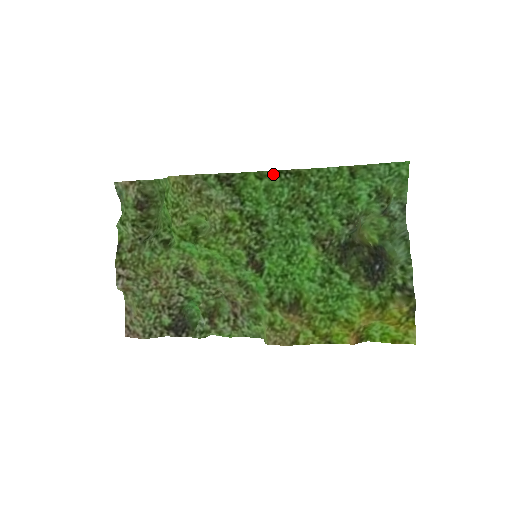
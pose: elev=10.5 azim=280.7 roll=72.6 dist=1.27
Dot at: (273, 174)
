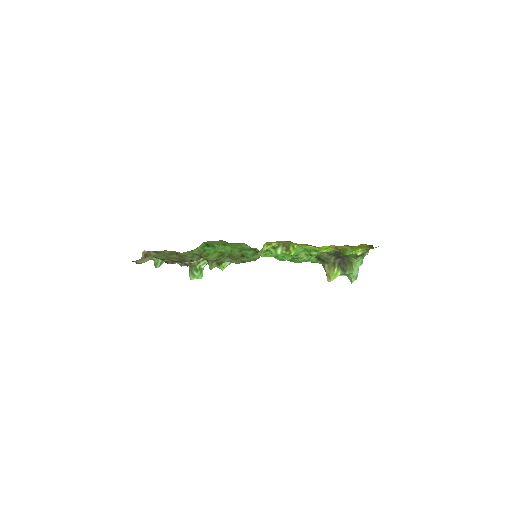
Dot at: occluded
